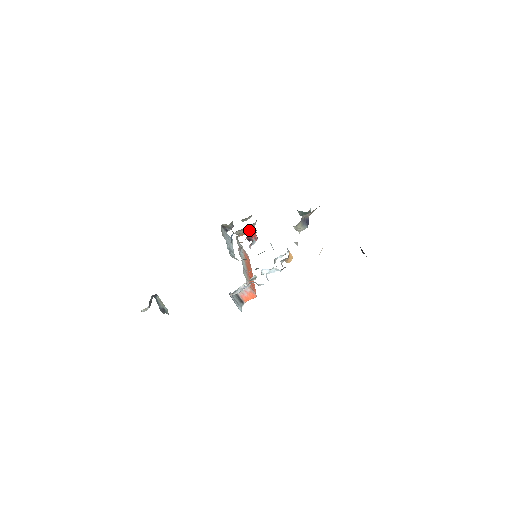
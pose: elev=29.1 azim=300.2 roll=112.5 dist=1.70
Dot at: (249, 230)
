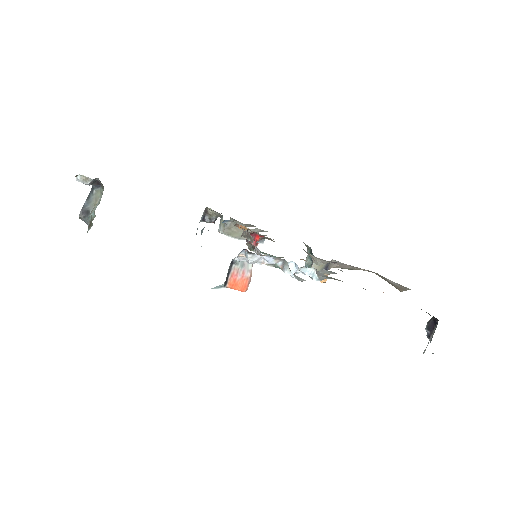
Dot at: occluded
